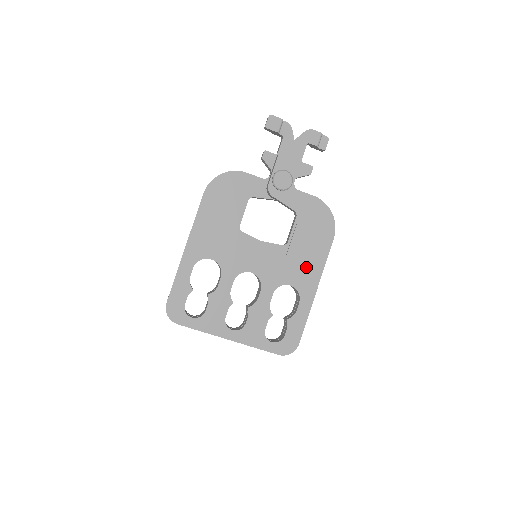
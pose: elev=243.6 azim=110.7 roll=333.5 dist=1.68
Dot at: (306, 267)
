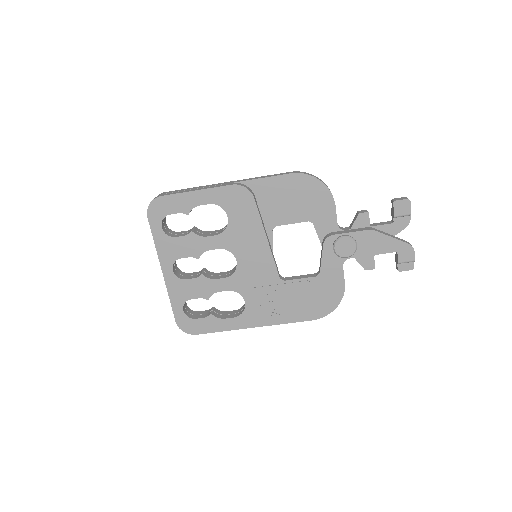
Dot at: (271, 308)
